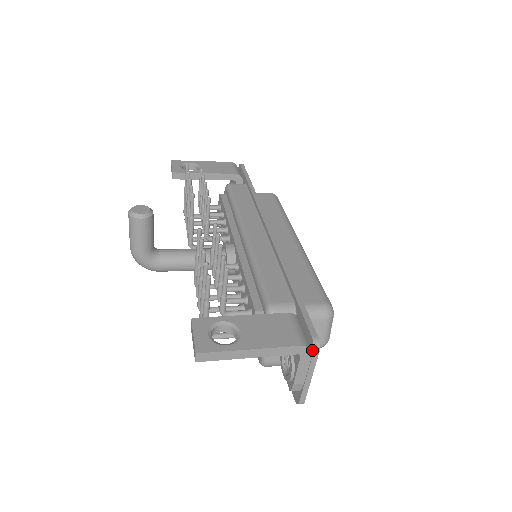
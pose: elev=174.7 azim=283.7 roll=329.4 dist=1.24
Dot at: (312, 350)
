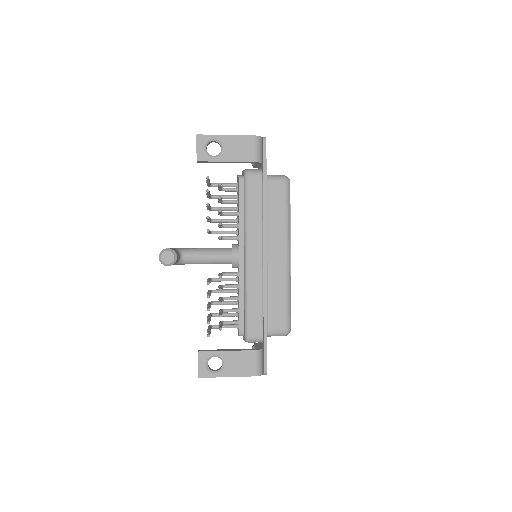
Dot at: (263, 373)
